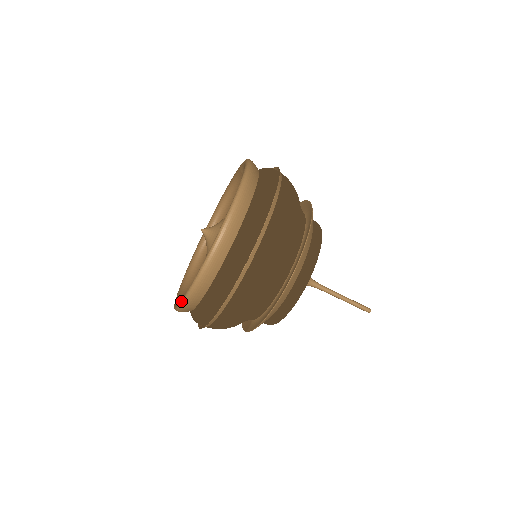
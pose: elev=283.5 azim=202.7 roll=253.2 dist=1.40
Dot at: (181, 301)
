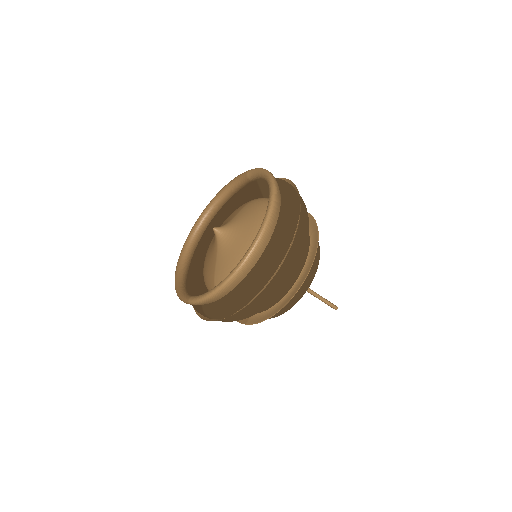
Dot at: (206, 296)
